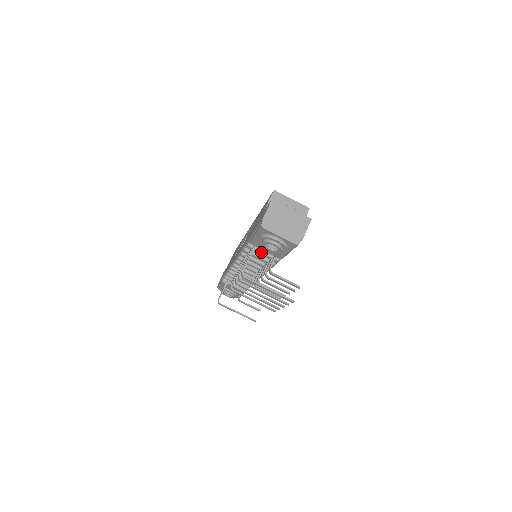
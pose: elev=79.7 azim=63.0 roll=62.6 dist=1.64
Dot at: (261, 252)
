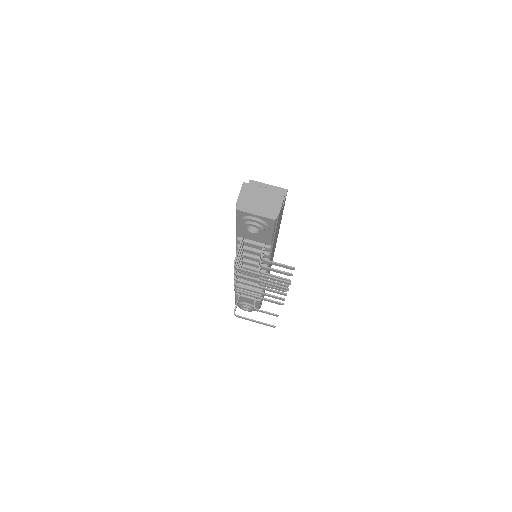
Dot at: (251, 243)
